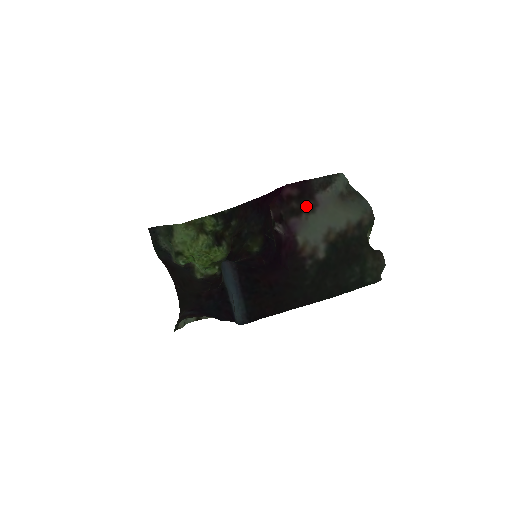
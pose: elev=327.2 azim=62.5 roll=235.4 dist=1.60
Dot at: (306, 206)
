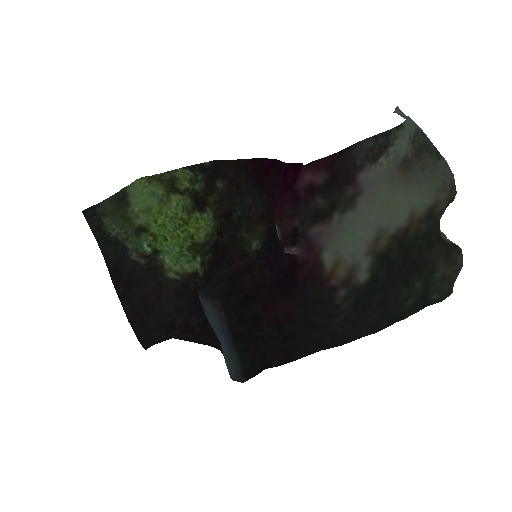
Dot at: (340, 199)
